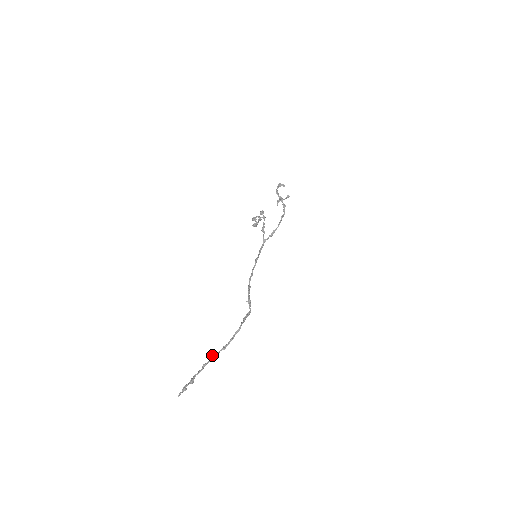
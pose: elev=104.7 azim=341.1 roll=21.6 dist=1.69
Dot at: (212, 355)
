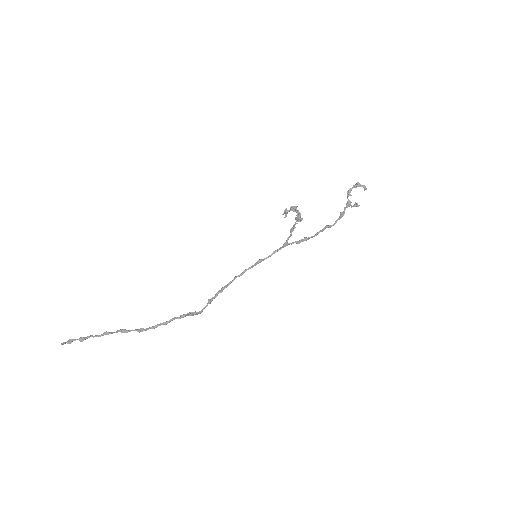
Dot at: (122, 329)
